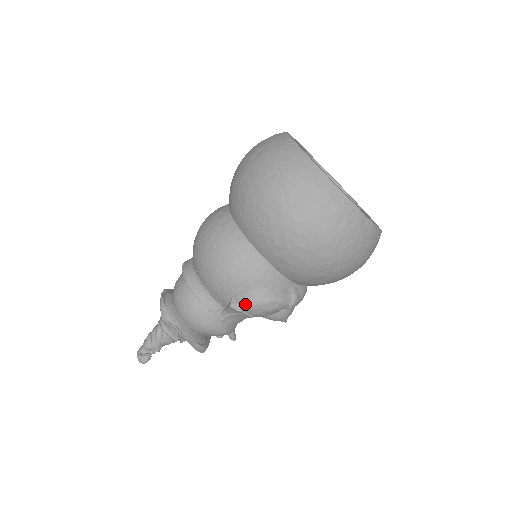
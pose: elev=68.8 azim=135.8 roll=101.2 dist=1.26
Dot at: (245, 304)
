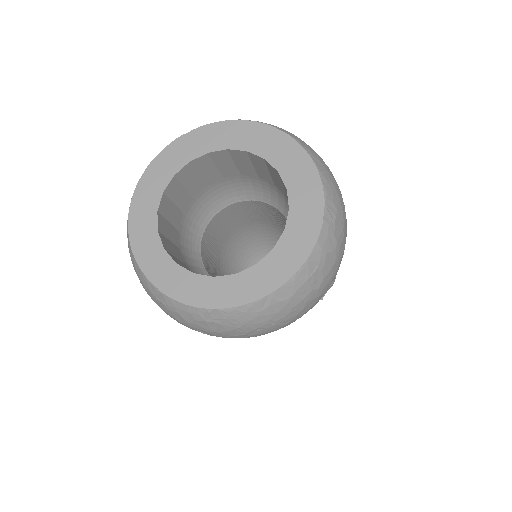
Dot at: occluded
